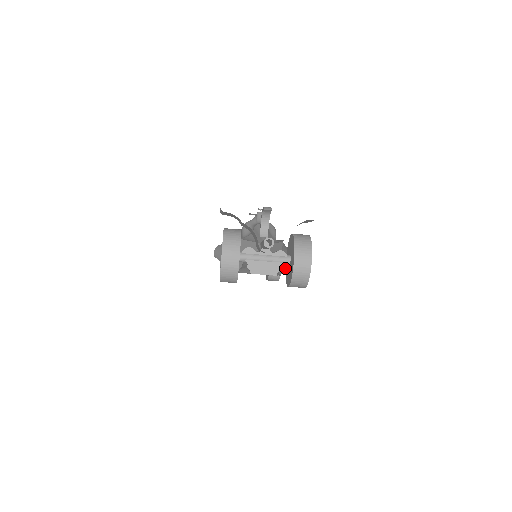
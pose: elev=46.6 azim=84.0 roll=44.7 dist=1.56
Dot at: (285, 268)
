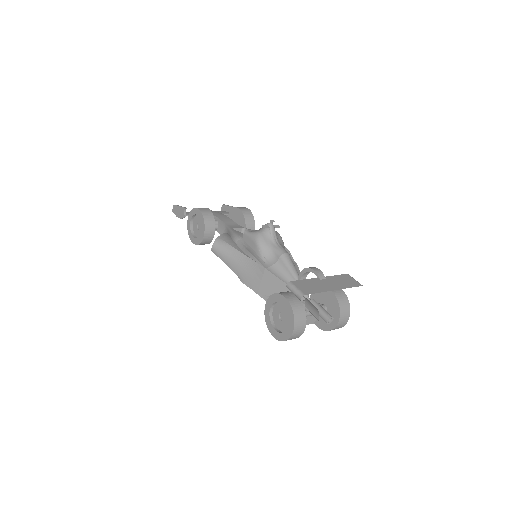
Dot at: occluded
